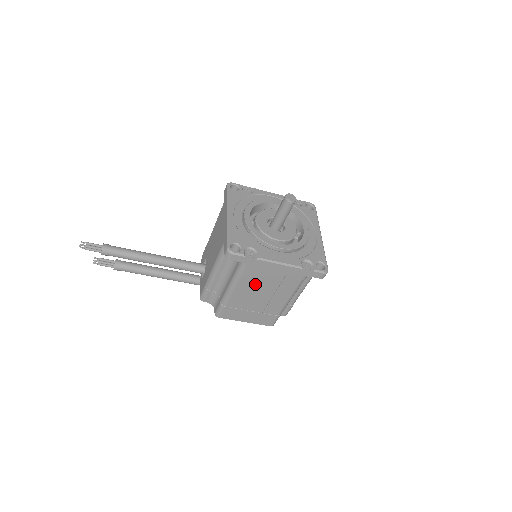
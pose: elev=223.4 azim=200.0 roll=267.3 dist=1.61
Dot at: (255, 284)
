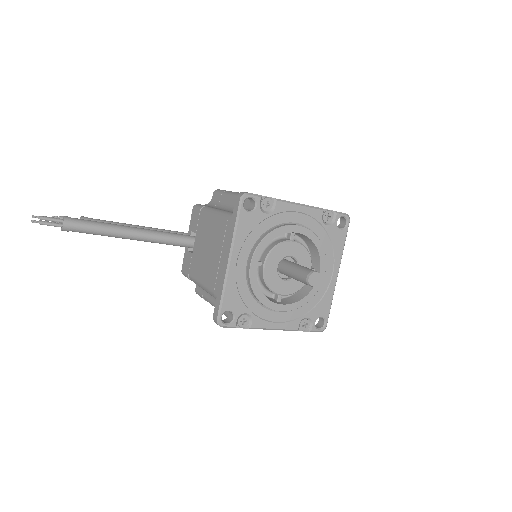
Dot at: occluded
